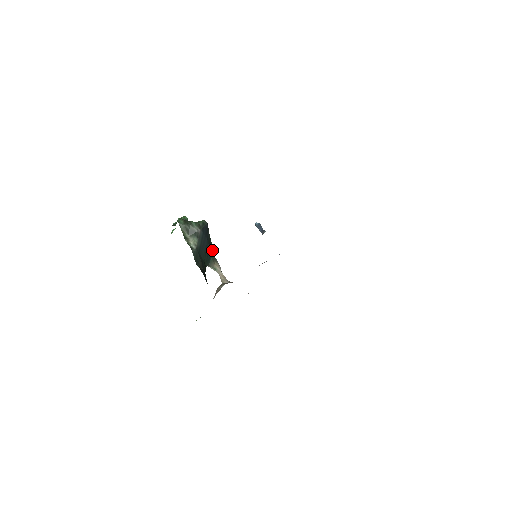
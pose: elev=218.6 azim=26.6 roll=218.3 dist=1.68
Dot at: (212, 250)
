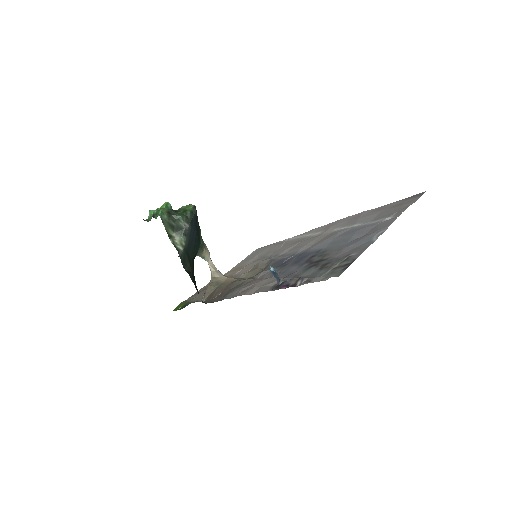
Dot at: (200, 235)
